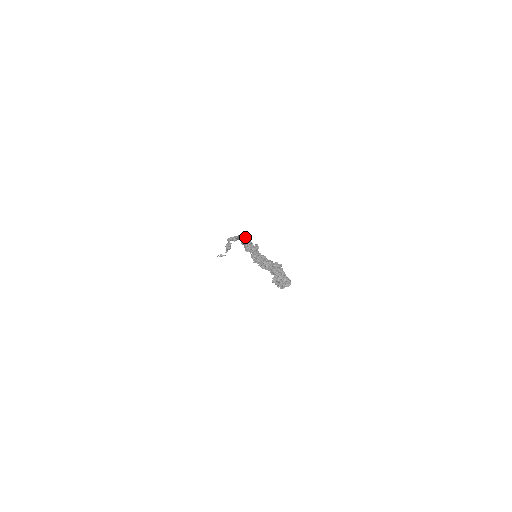
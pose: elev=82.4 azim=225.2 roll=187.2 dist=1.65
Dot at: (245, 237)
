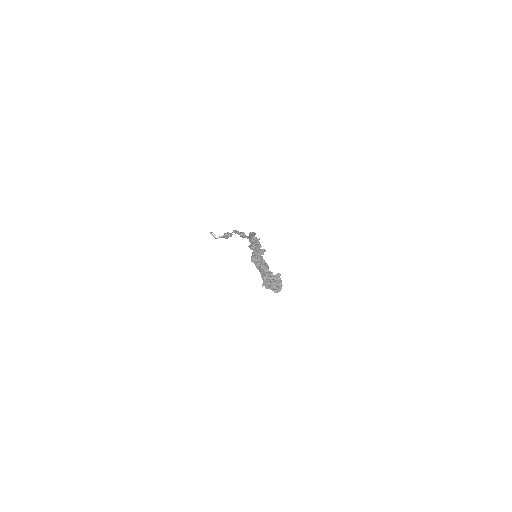
Dot at: occluded
